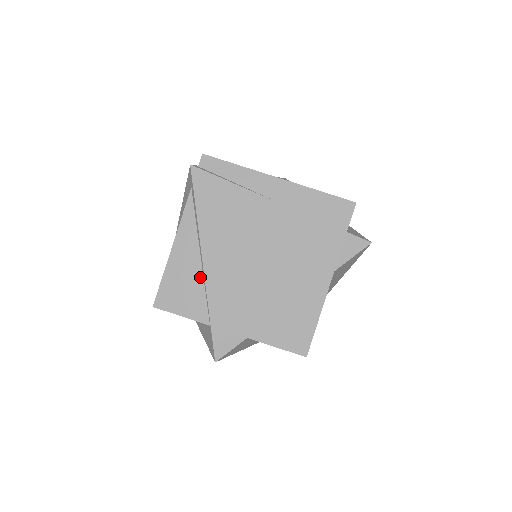
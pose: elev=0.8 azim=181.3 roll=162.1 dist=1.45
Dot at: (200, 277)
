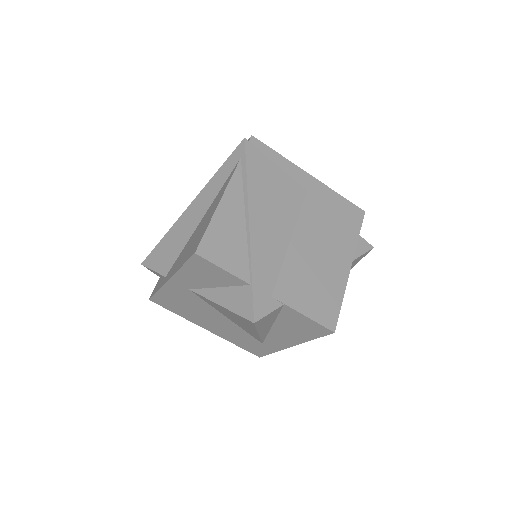
Dot at: (244, 236)
